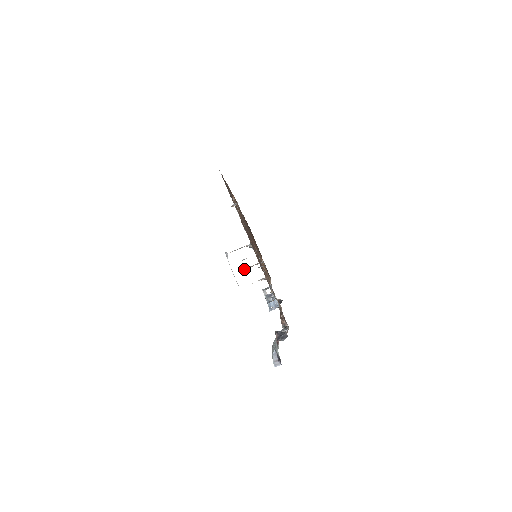
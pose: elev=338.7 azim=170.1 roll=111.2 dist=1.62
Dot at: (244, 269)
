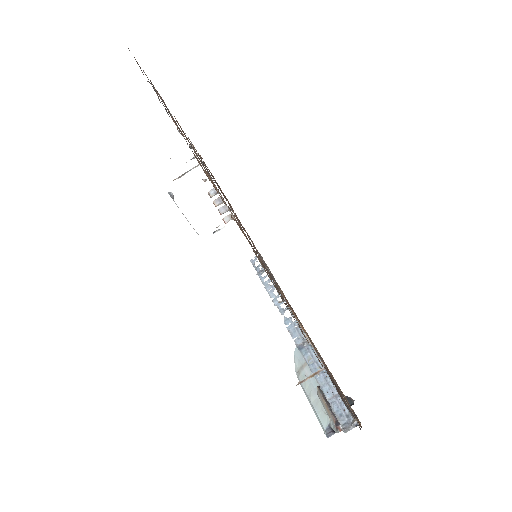
Dot at: (298, 384)
